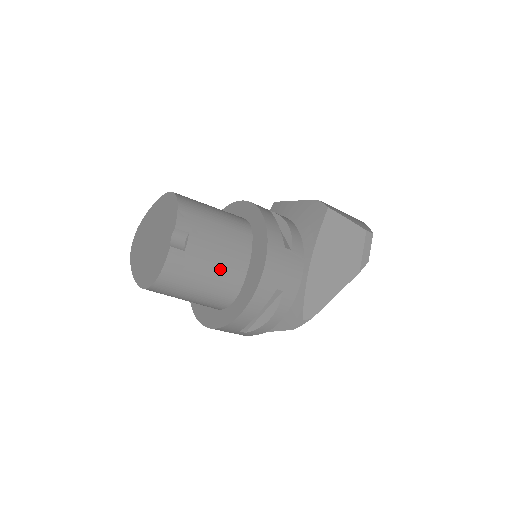
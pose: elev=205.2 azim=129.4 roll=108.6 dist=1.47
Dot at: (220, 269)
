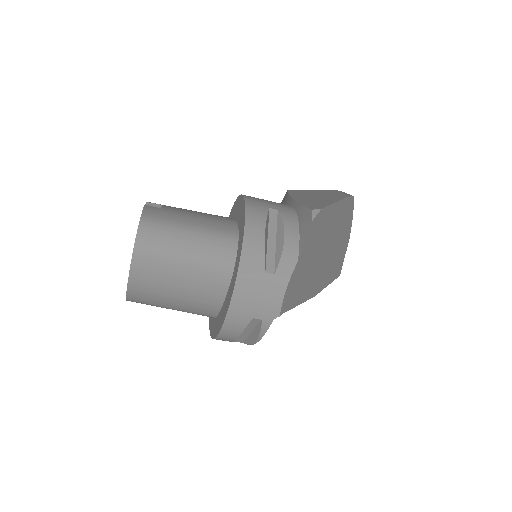
Dot at: (205, 219)
